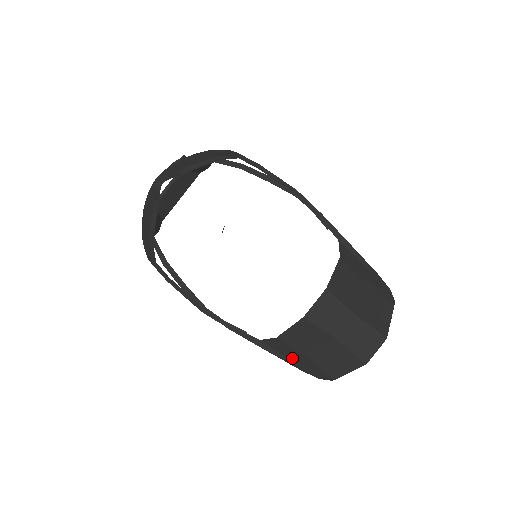
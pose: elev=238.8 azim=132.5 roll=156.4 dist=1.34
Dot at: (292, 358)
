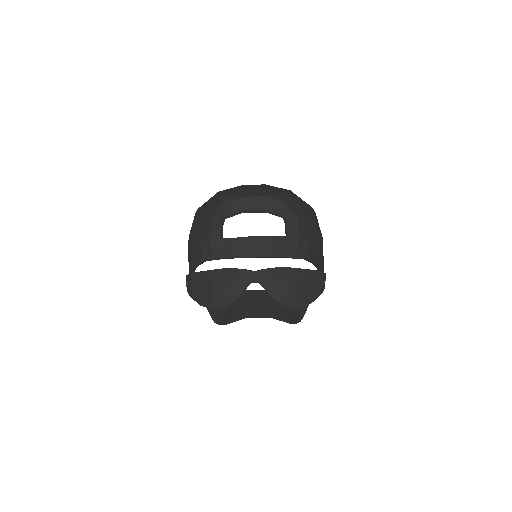
Dot at: (214, 315)
